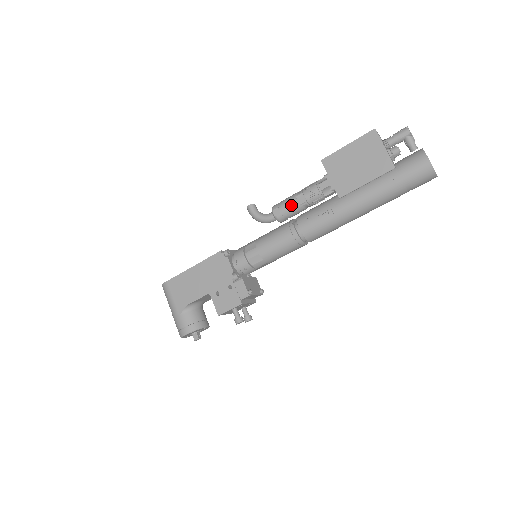
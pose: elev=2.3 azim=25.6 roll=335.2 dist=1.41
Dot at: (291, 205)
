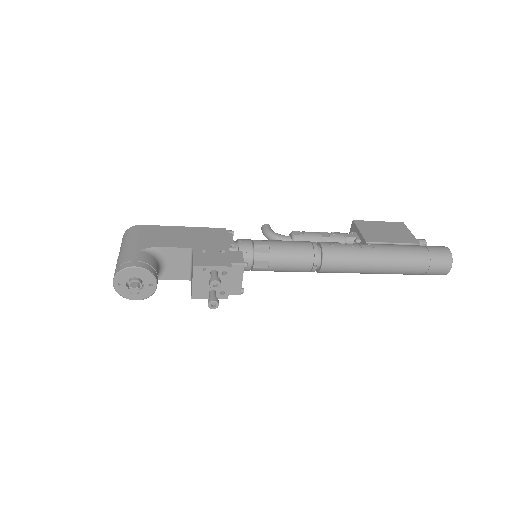
Dot at: (314, 234)
